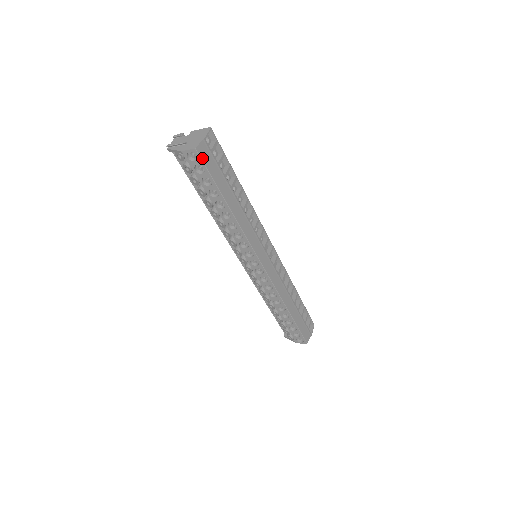
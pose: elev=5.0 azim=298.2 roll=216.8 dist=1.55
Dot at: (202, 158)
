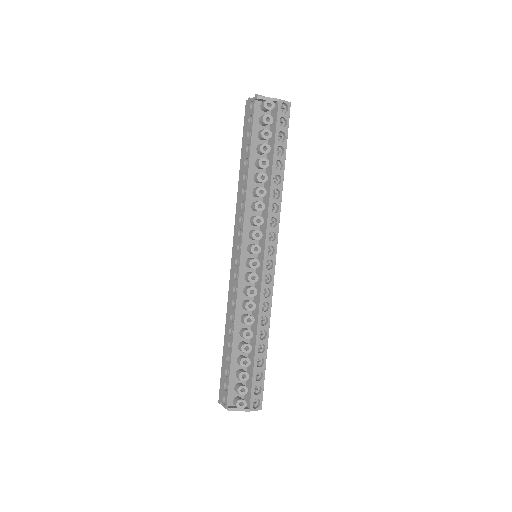
Dot at: (289, 114)
